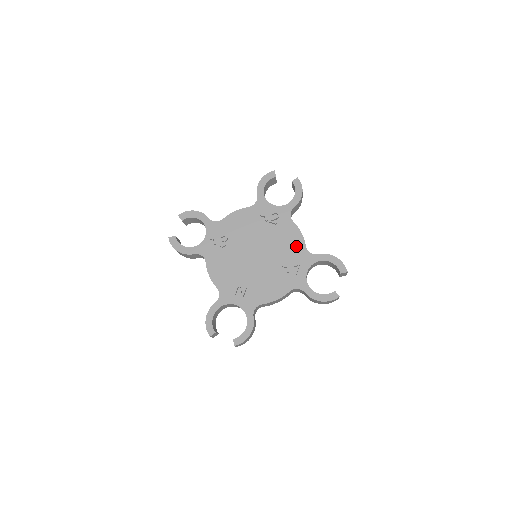
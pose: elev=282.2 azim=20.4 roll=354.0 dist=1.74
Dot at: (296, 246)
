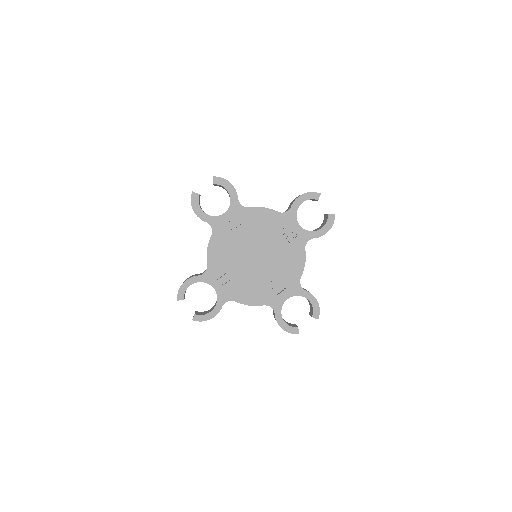
Dot at: (293, 272)
